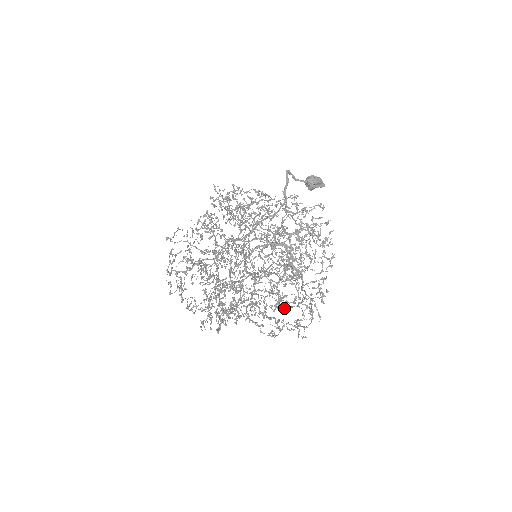
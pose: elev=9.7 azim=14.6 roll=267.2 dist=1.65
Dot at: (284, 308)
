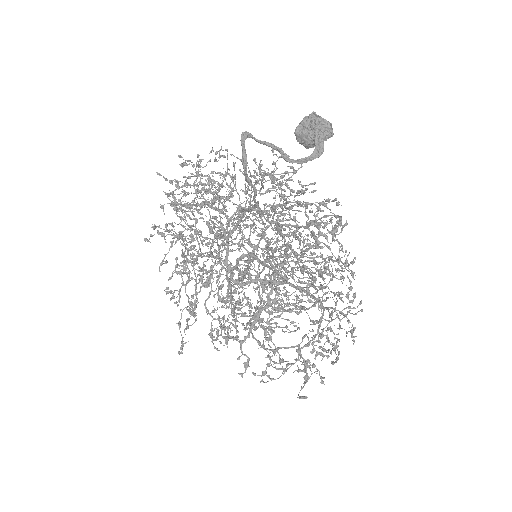
Dot at: (312, 322)
